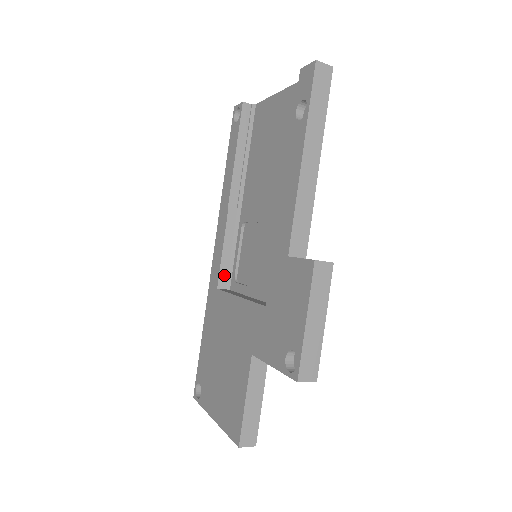
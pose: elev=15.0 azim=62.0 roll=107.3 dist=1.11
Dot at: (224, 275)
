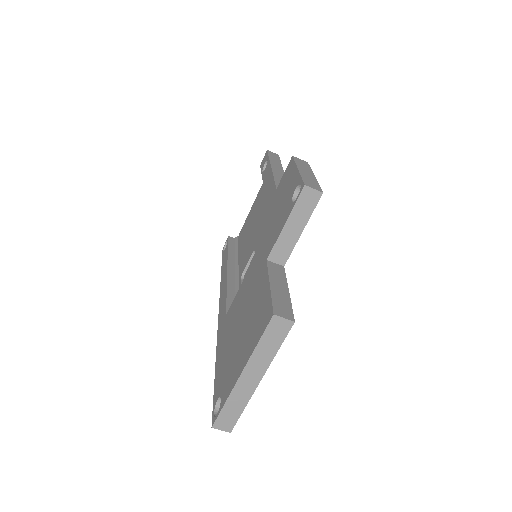
Dot at: occluded
